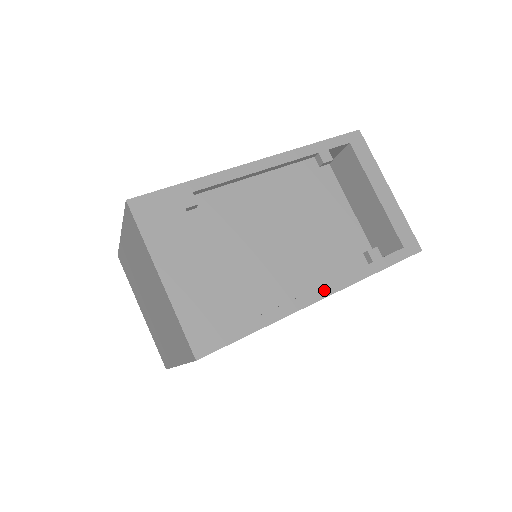
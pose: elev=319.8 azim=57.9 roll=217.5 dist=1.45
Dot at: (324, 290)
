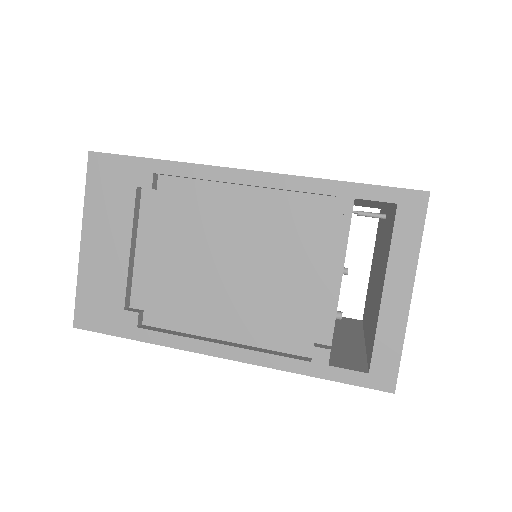
Dot at: (228, 351)
